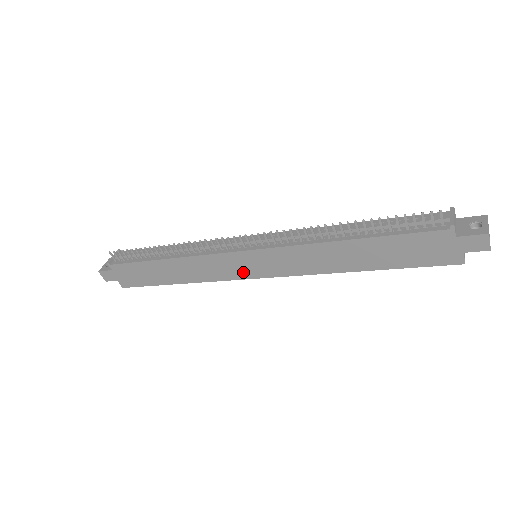
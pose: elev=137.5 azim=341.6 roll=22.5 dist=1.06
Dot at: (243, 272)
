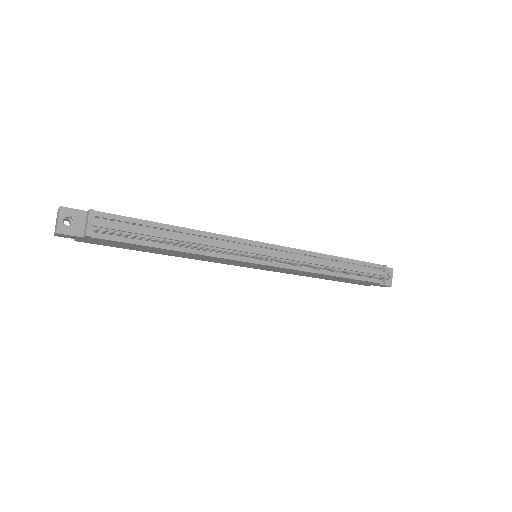
Dot at: (239, 265)
